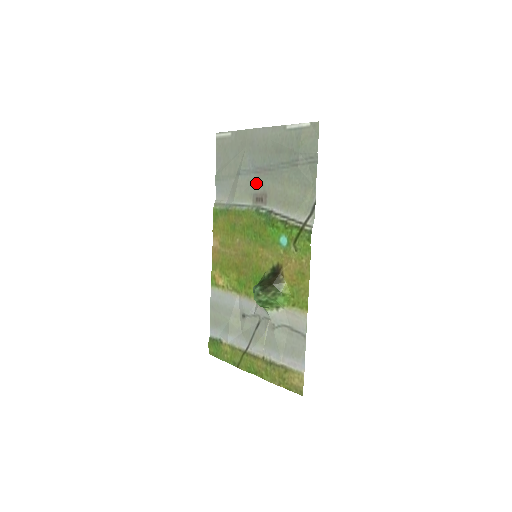
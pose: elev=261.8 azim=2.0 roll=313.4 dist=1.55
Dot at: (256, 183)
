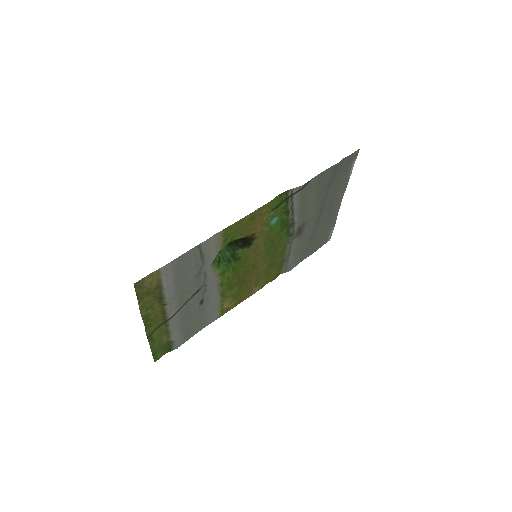
Dot at: (310, 228)
